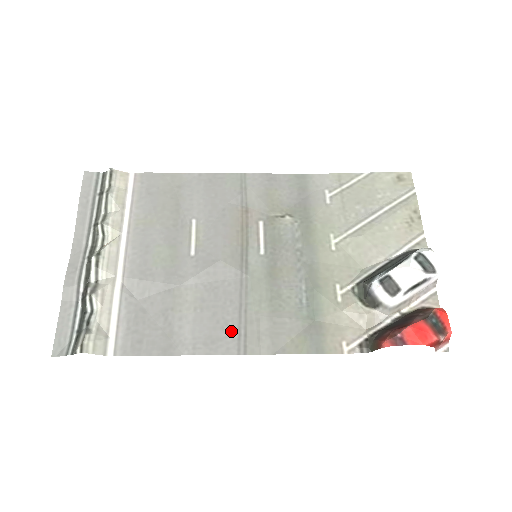
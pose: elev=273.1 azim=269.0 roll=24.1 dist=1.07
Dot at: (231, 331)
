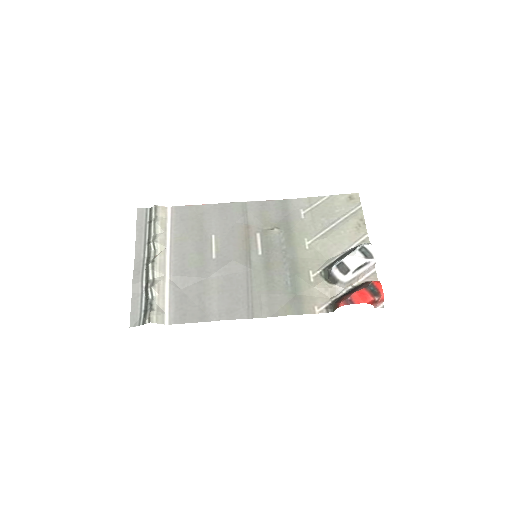
Dot at: (243, 304)
